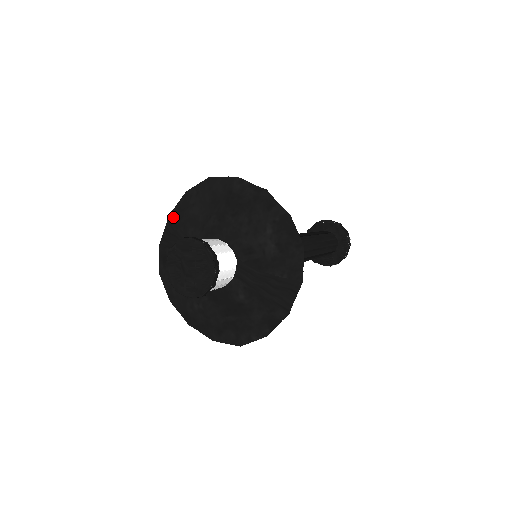
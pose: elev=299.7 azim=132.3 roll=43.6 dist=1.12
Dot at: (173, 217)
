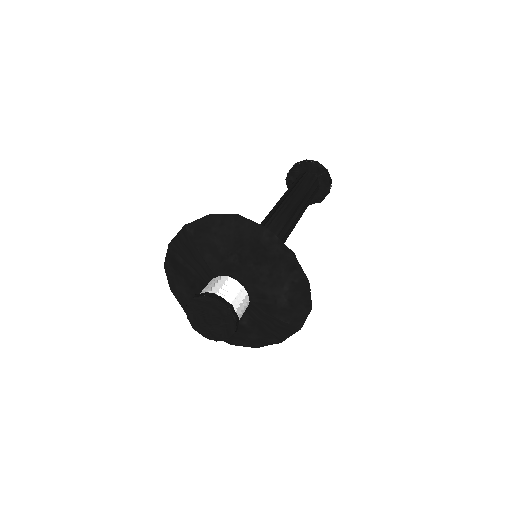
Dot at: (190, 231)
